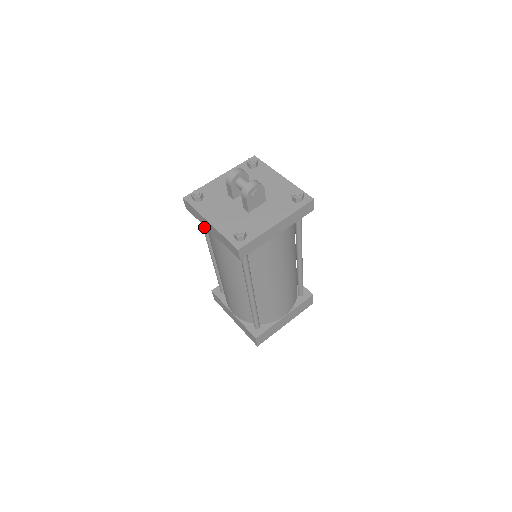
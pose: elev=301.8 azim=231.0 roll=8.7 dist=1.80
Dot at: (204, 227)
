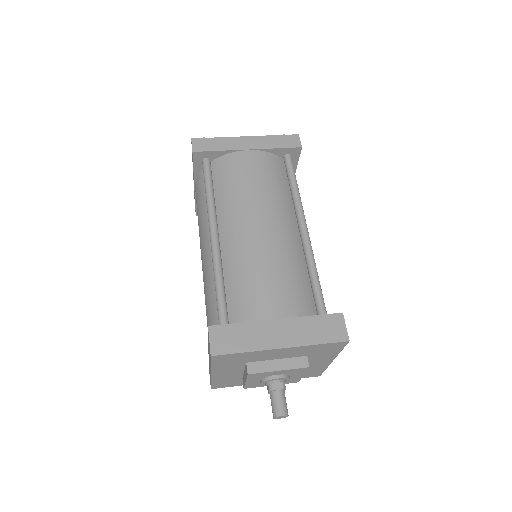
Dot at: occluded
